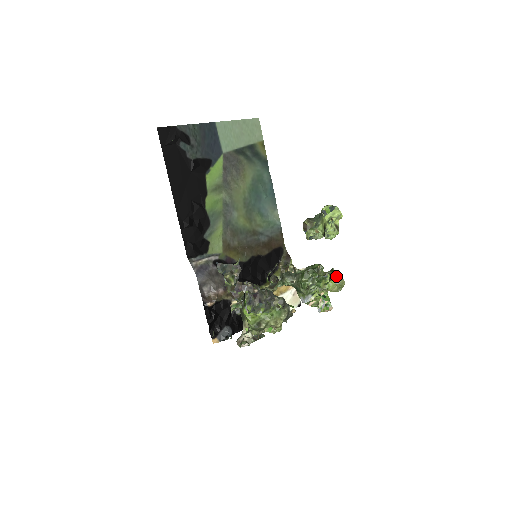
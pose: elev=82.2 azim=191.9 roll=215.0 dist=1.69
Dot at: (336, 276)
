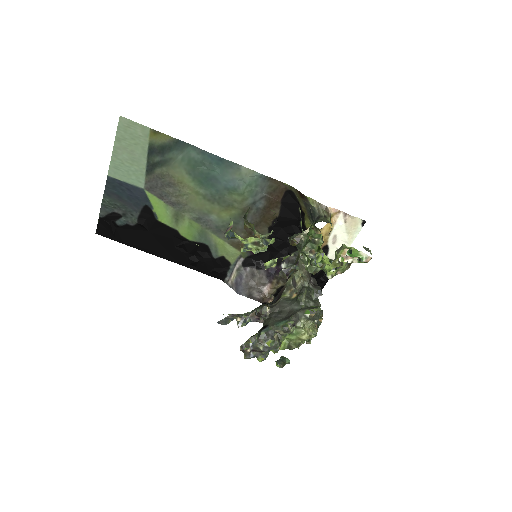
Dot at: (324, 259)
